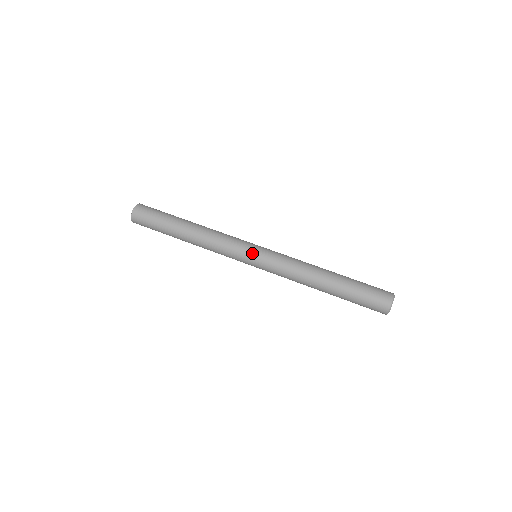
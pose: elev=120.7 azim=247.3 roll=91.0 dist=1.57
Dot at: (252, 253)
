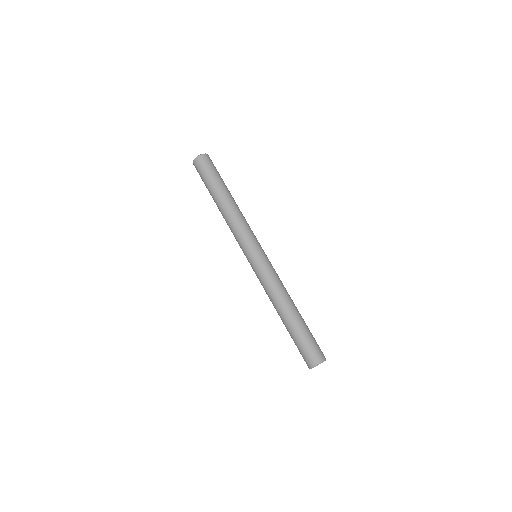
Dot at: (259, 250)
